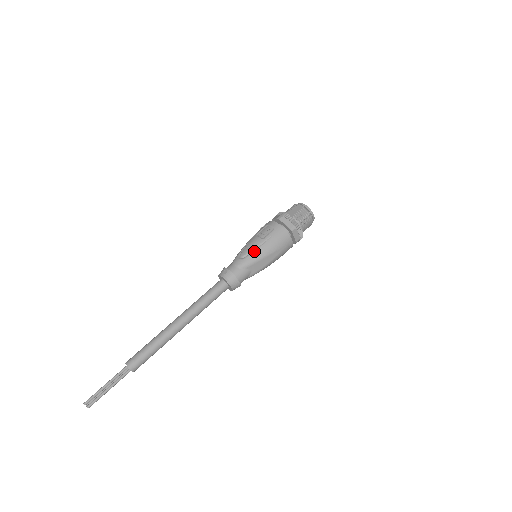
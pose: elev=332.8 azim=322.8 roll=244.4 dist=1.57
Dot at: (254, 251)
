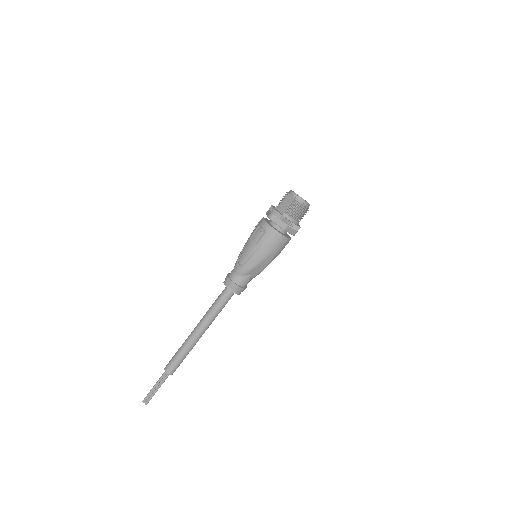
Dot at: (249, 258)
